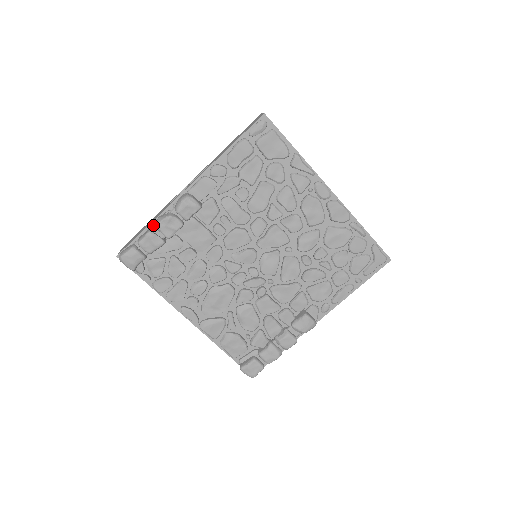
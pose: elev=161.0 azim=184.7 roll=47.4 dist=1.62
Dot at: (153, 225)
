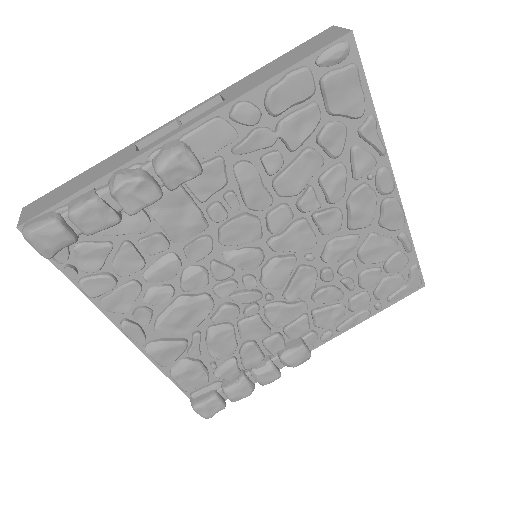
Dot at: (102, 184)
